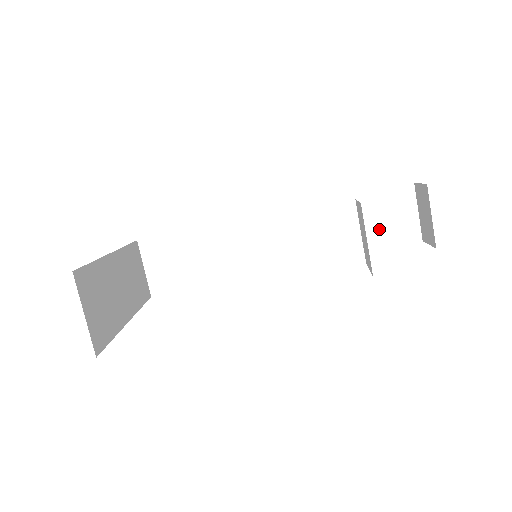
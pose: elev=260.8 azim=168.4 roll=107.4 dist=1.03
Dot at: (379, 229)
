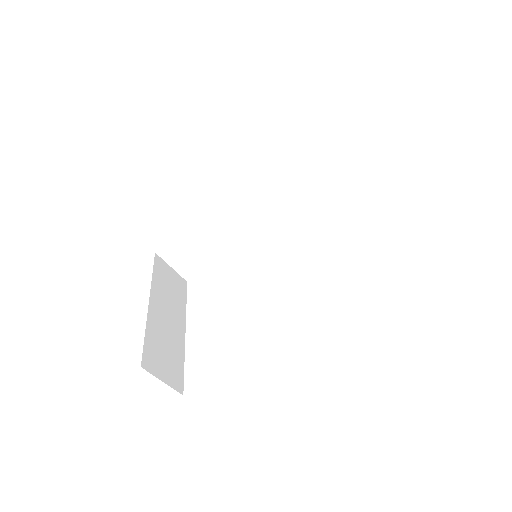
Dot at: (352, 167)
